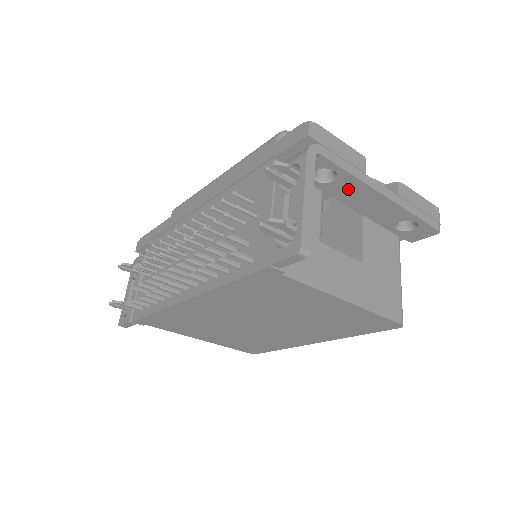
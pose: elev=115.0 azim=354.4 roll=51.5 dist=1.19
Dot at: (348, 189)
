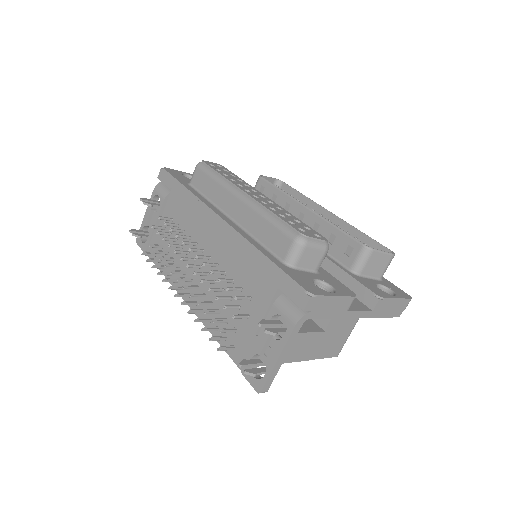
Dot at: occluded
